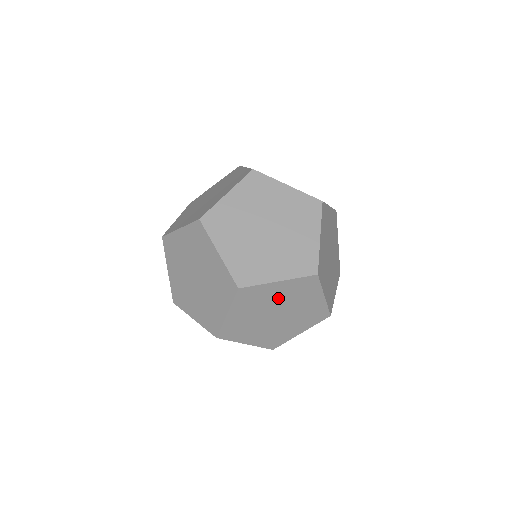
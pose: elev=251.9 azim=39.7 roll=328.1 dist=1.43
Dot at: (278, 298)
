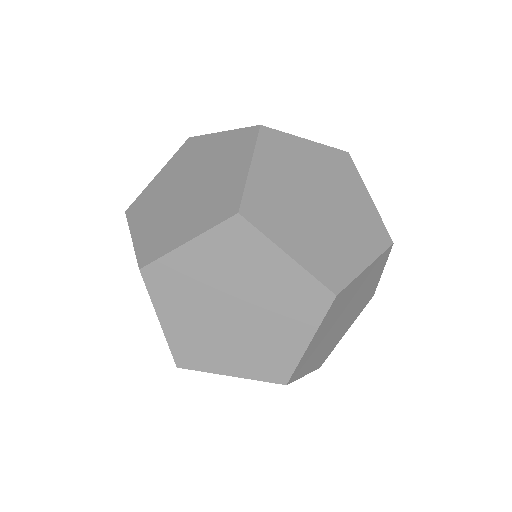
Dot at: (327, 329)
